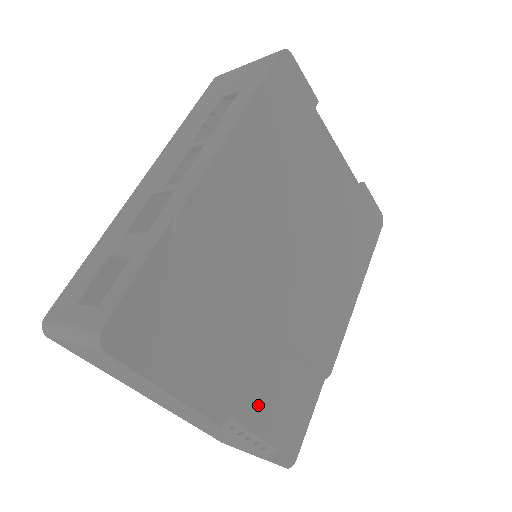
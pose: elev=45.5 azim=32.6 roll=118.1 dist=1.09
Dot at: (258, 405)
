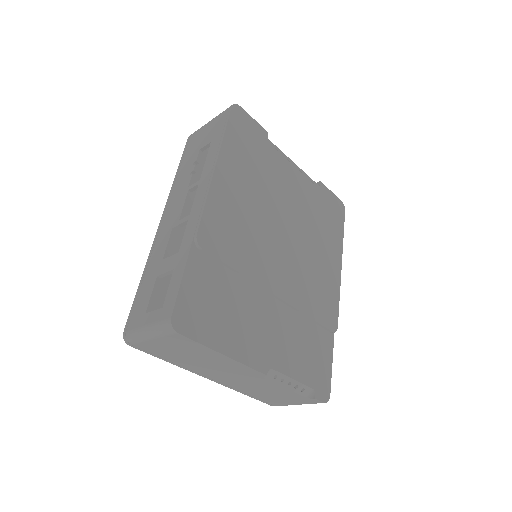
Dot at: (289, 358)
